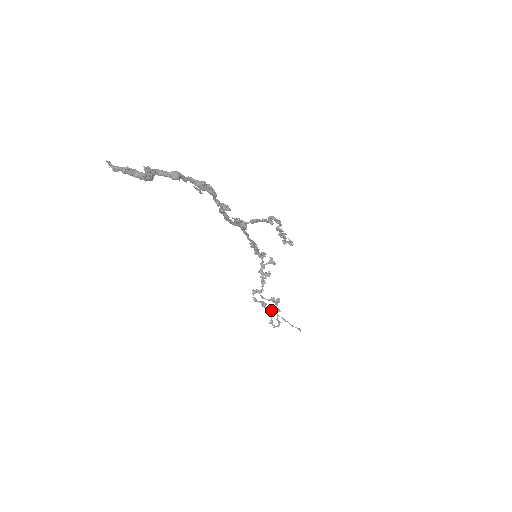
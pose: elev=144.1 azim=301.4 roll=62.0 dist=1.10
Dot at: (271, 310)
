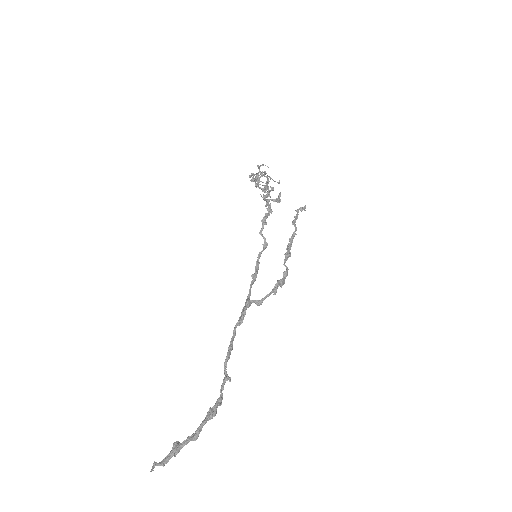
Dot at: (261, 181)
